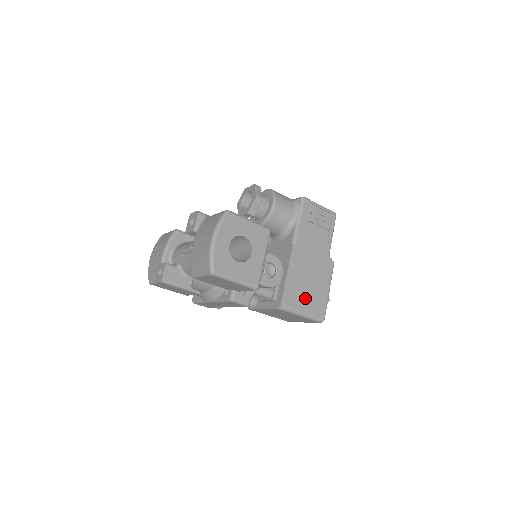
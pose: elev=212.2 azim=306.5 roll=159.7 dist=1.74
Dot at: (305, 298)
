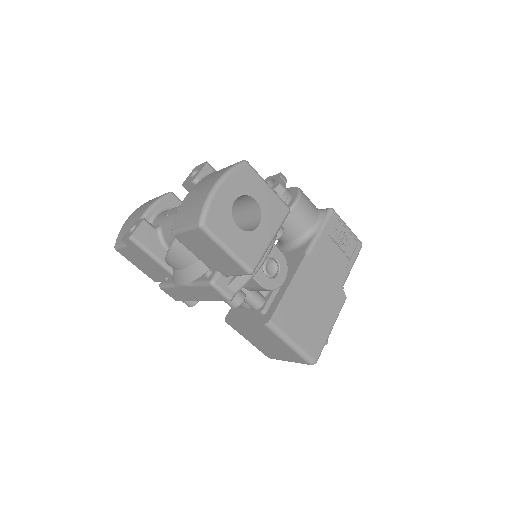
Dot at: (301, 325)
